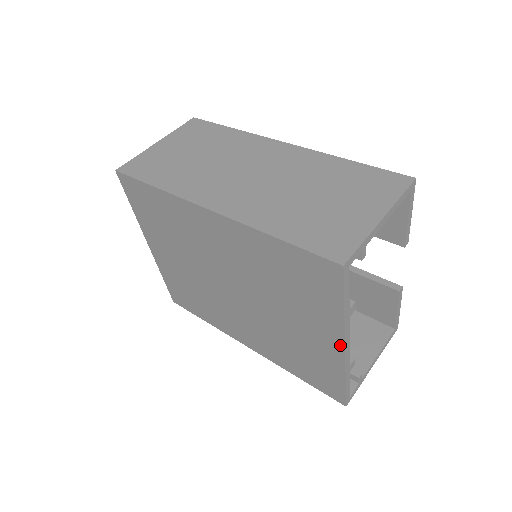
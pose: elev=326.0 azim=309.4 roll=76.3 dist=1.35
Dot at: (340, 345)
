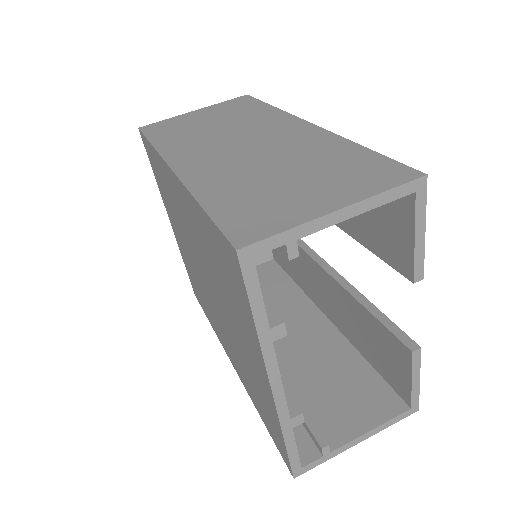
Dot at: (267, 380)
